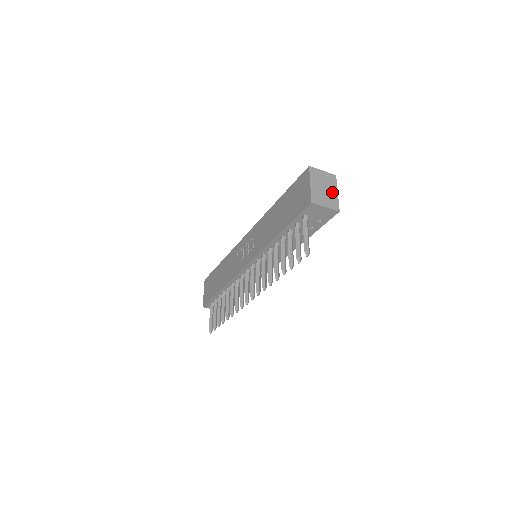
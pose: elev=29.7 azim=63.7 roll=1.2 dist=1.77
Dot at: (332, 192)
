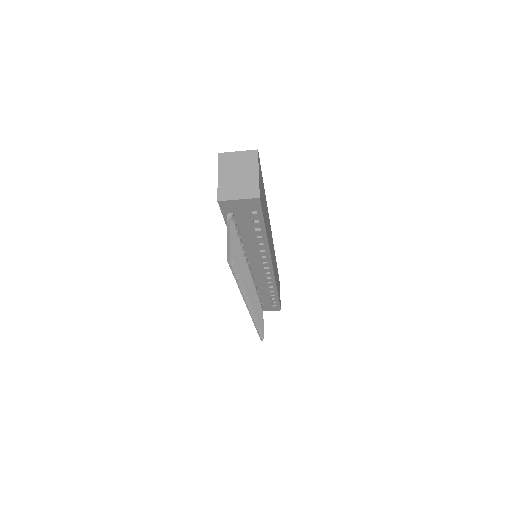
Dot at: (250, 175)
